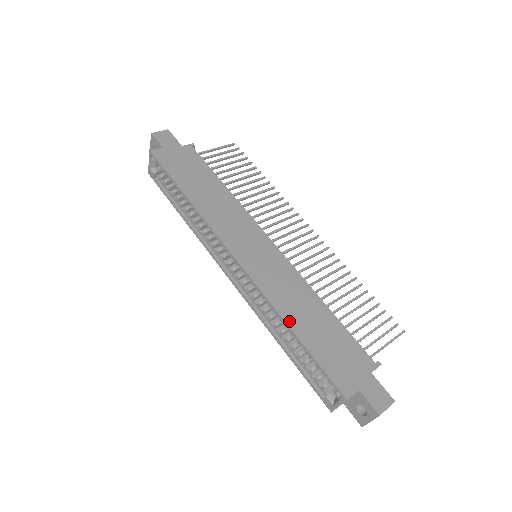
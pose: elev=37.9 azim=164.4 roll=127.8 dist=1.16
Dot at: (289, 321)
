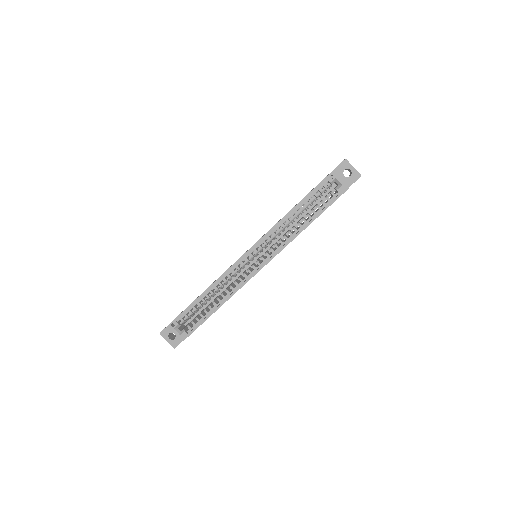
Dot at: (288, 213)
